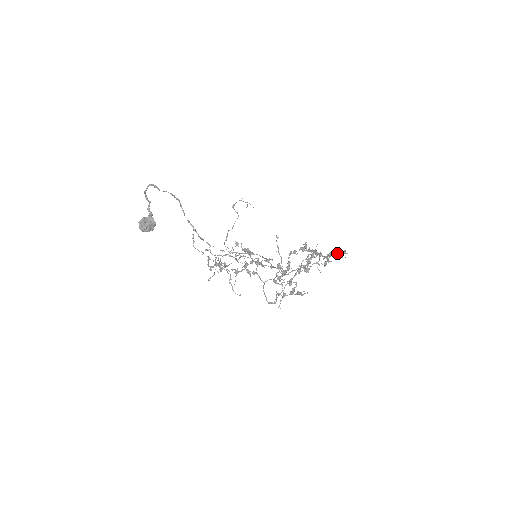
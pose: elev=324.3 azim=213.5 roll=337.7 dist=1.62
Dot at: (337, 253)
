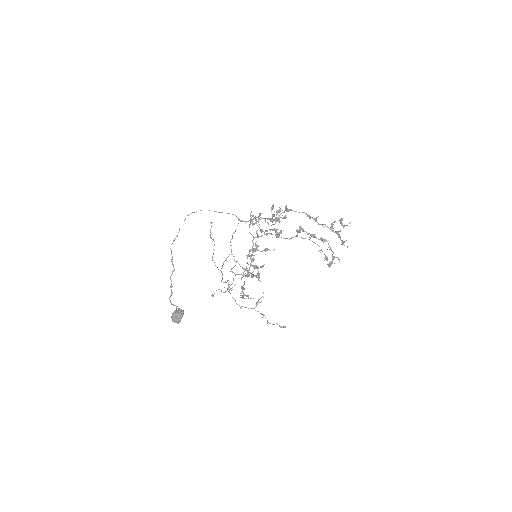
Dot at: (331, 223)
